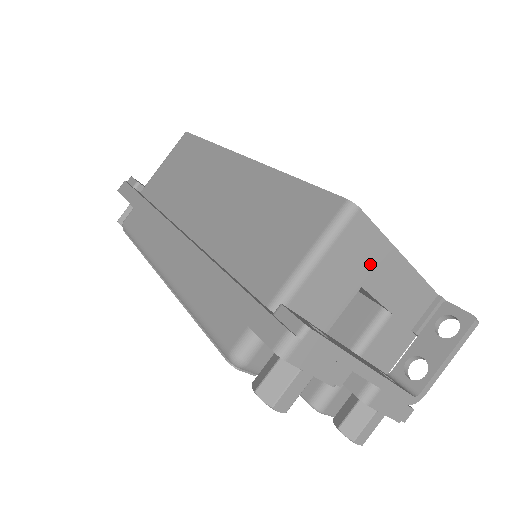
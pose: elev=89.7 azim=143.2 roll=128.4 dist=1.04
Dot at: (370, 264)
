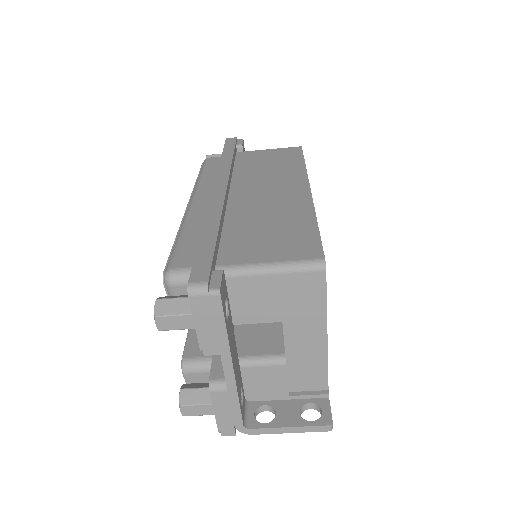
Dot at: (301, 314)
